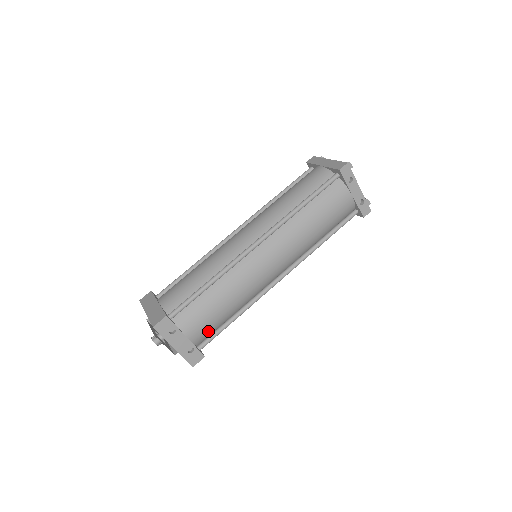
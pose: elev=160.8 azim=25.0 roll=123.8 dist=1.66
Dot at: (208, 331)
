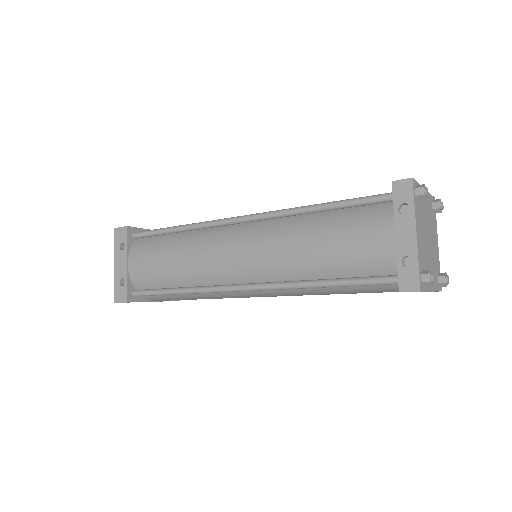
Dot at: (147, 280)
